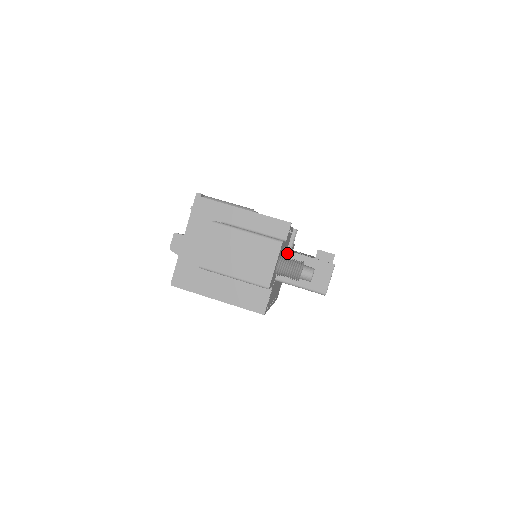
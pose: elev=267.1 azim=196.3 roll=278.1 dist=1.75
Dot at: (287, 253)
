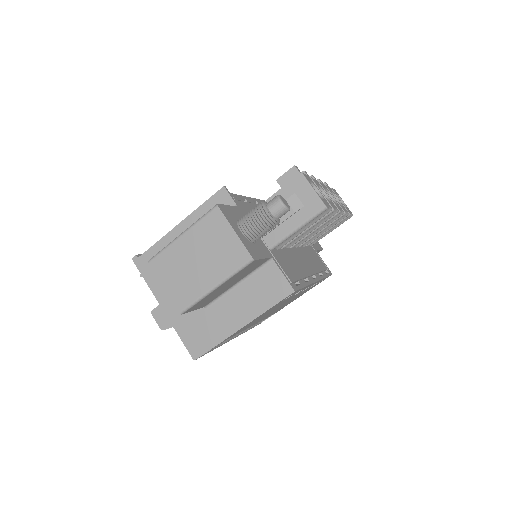
Dot at: occluded
